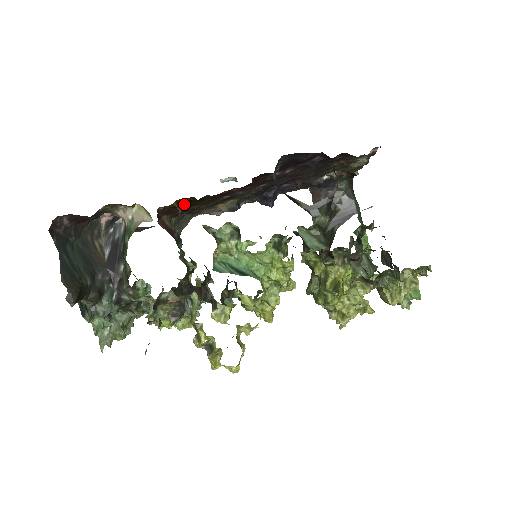
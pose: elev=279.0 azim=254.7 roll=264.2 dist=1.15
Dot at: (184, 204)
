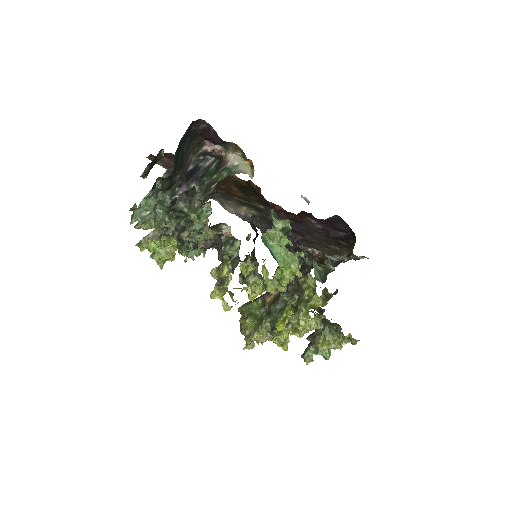
Dot at: (245, 186)
